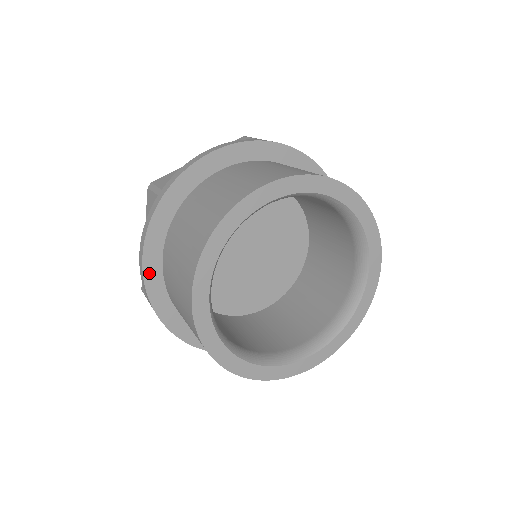
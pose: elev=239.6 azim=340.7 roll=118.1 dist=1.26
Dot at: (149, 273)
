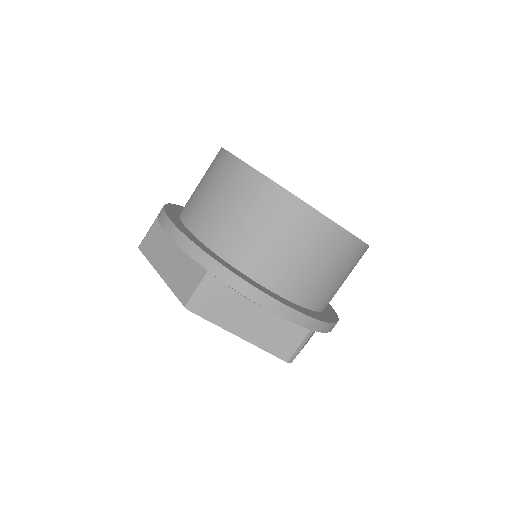
Dot at: (190, 237)
